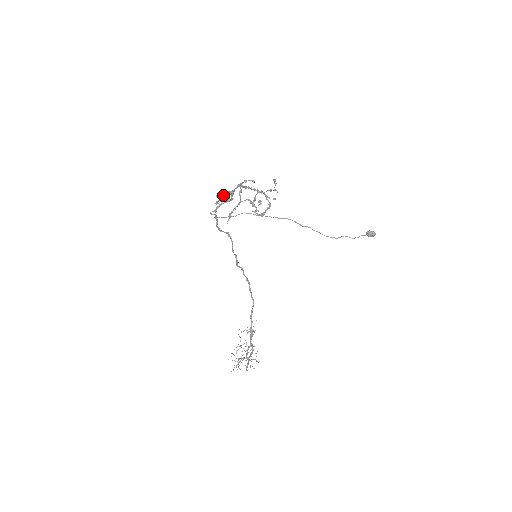
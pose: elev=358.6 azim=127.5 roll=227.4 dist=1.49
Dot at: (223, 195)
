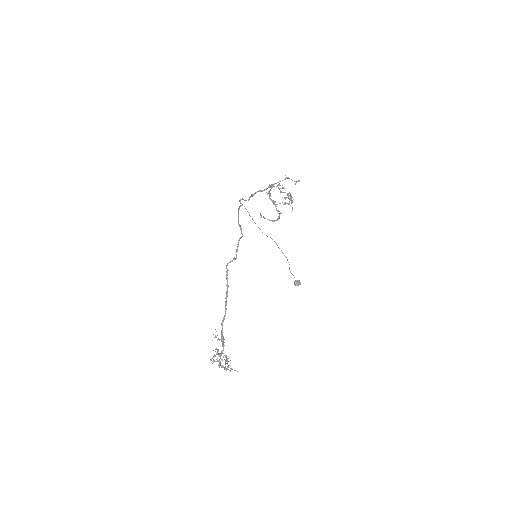
Dot at: occluded
